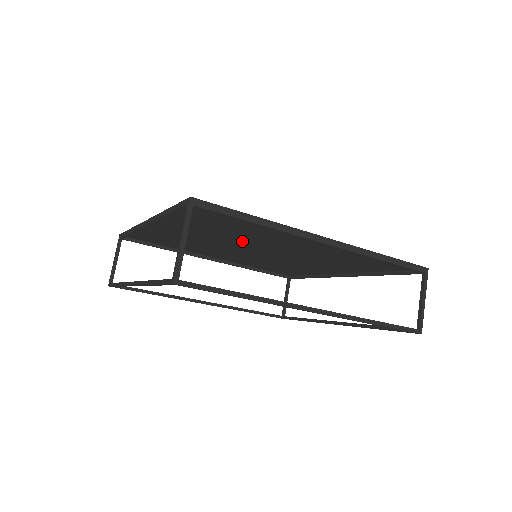
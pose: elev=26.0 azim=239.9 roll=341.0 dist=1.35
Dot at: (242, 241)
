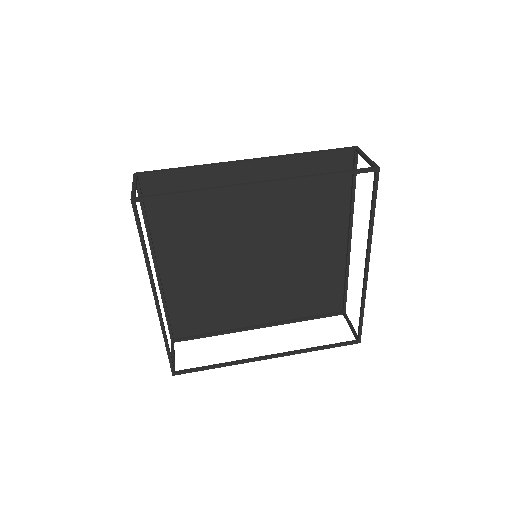
Dot at: (277, 228)
